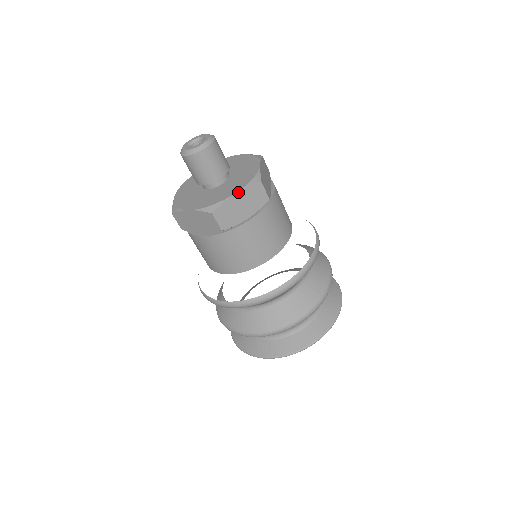
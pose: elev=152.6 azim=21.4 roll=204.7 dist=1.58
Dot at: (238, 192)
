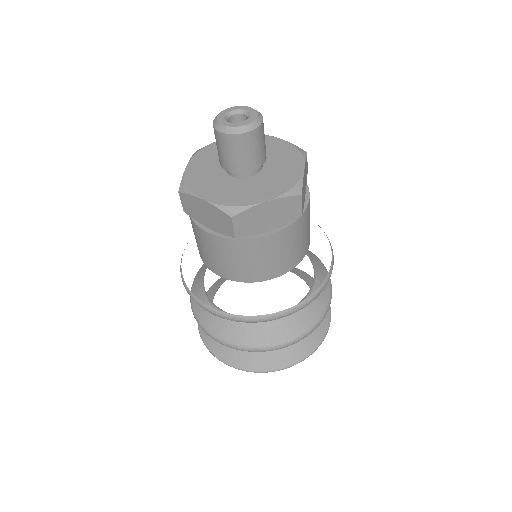
Dot at: (271, 200)
